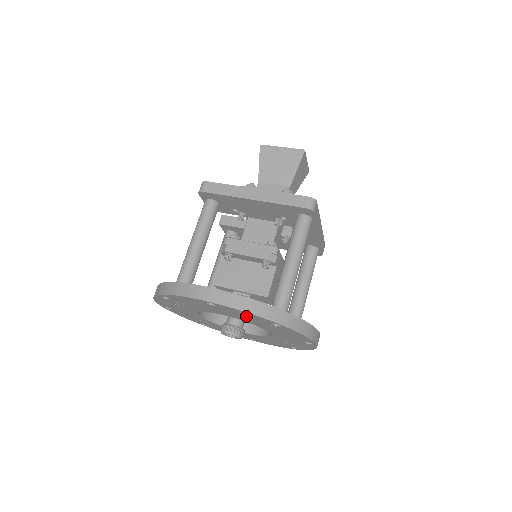
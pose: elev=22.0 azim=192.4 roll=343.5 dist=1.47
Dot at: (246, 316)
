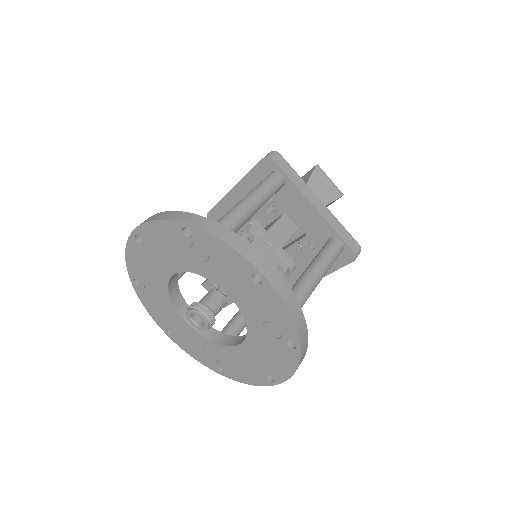
Dot at: (167, 241)
